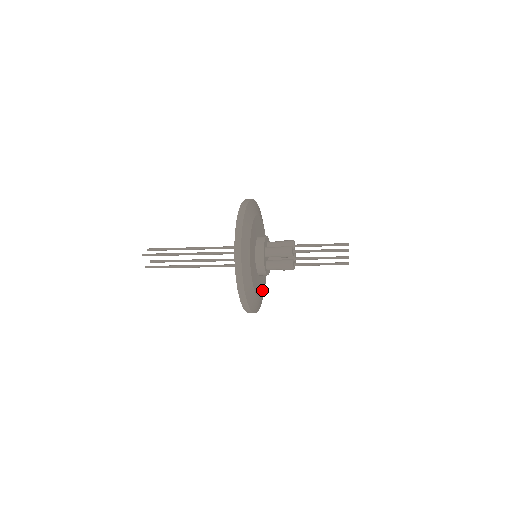
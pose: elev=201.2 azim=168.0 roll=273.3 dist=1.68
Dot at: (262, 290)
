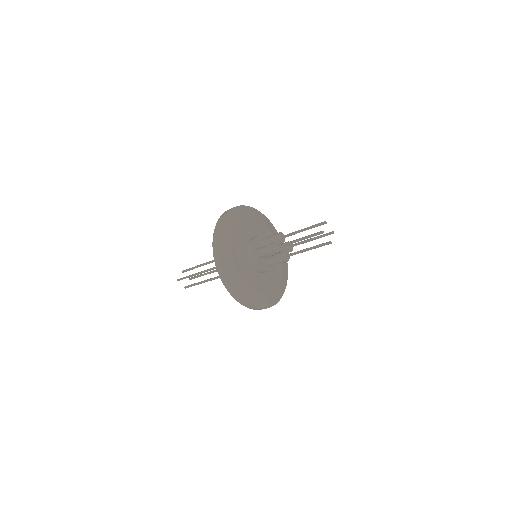
Dot at: (277, 280)
